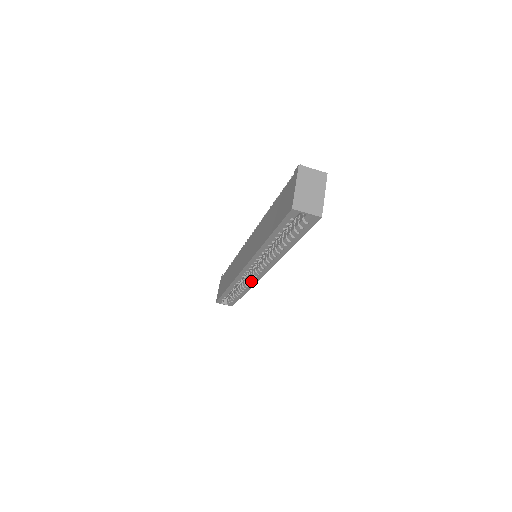
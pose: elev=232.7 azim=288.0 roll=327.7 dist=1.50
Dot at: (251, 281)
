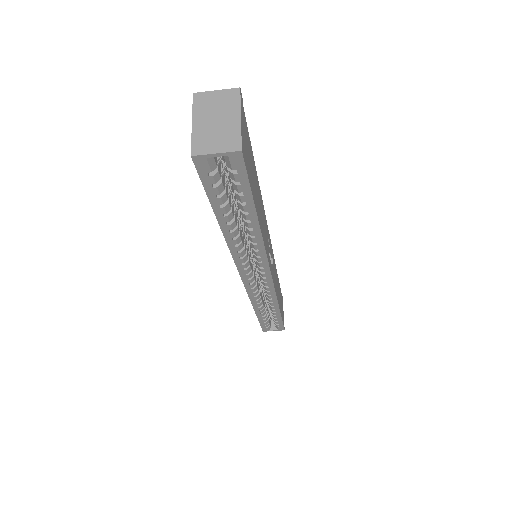
Dot at: (268, 291)
